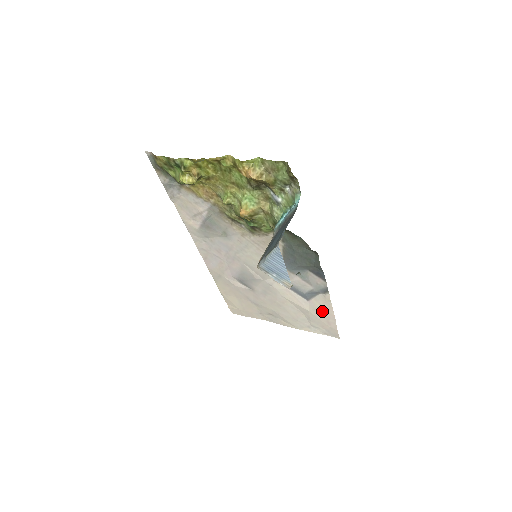
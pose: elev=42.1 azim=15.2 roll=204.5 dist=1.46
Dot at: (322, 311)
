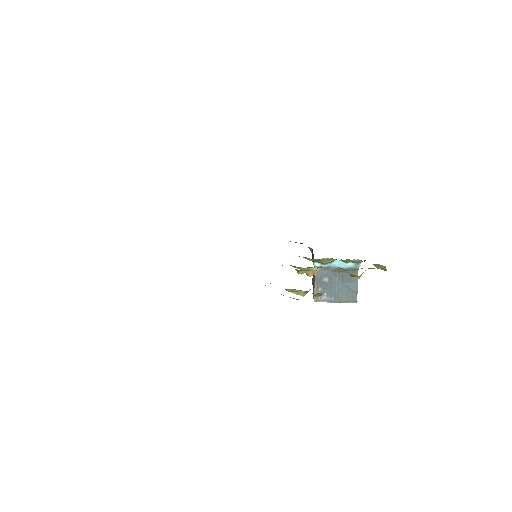
Dot at: occluded
